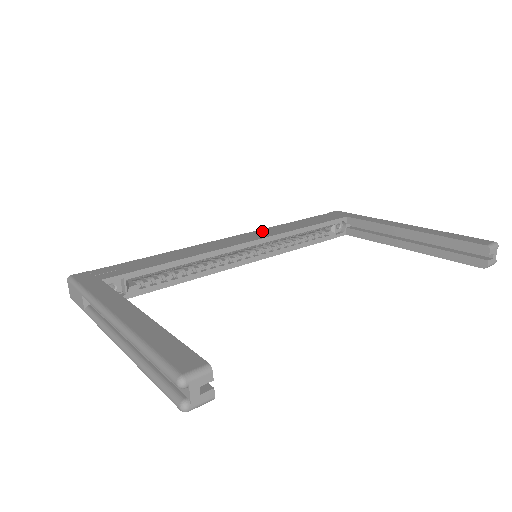
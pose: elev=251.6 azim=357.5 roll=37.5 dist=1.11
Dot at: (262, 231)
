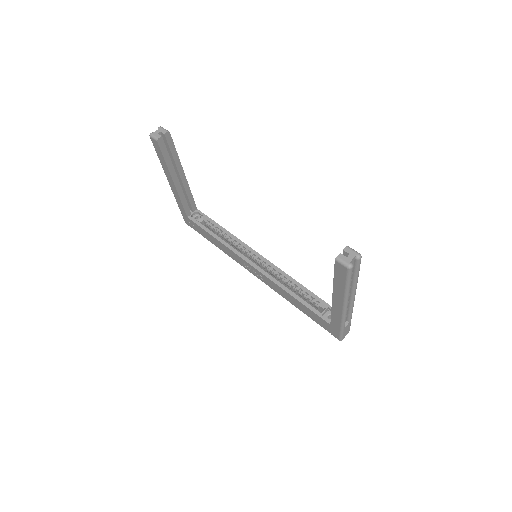
Dot at: occluded
